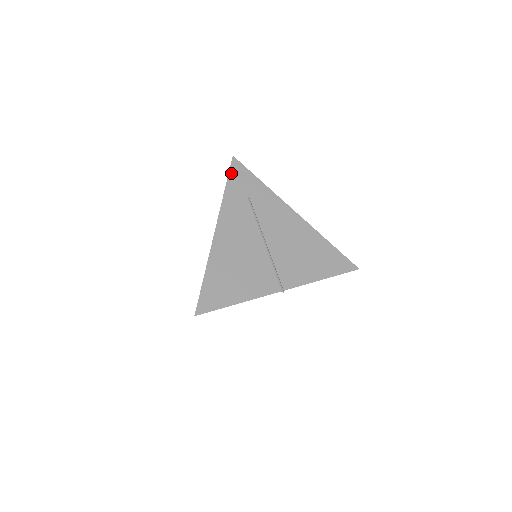
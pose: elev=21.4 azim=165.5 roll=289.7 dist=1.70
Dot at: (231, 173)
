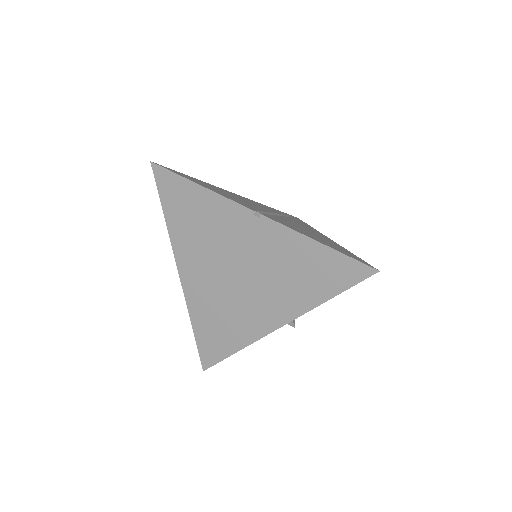
Dot at: (286, 213)
